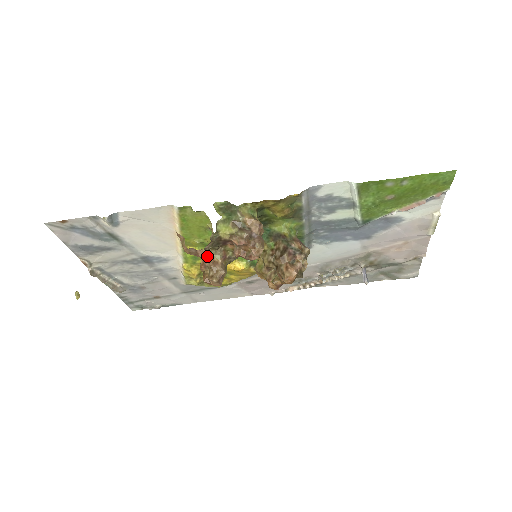
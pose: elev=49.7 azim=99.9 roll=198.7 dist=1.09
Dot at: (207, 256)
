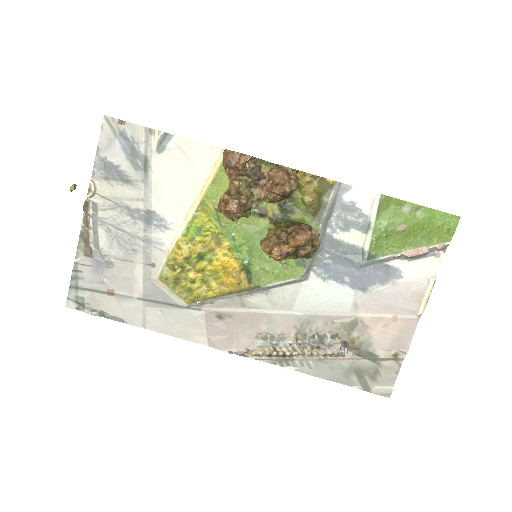
Dot at: (236, 186)
